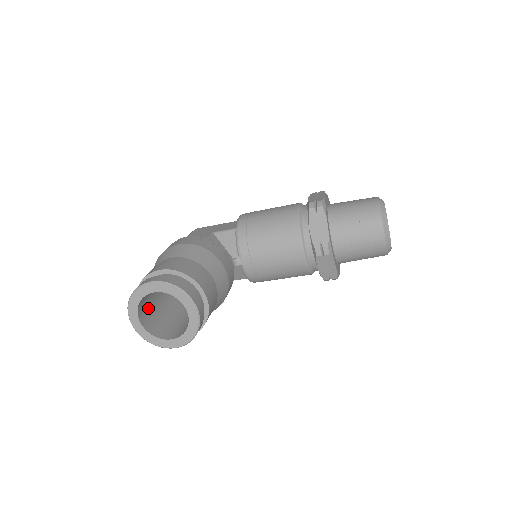
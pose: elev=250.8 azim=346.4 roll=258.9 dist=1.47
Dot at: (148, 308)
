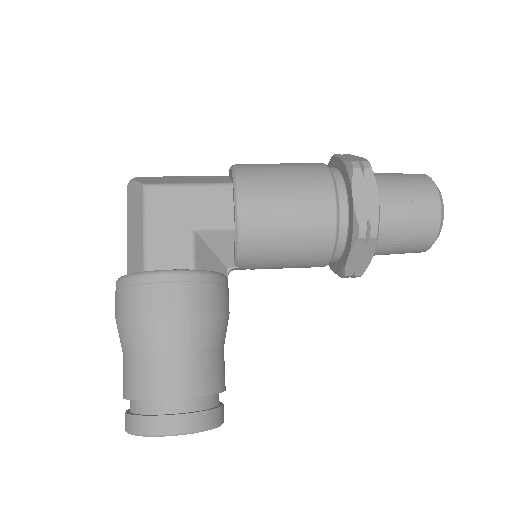
Dot at: occluded
